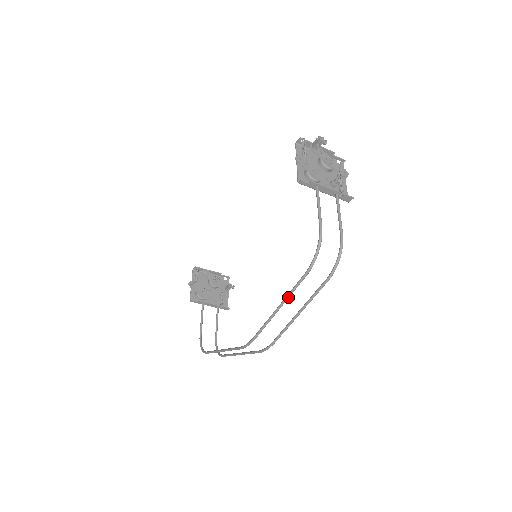
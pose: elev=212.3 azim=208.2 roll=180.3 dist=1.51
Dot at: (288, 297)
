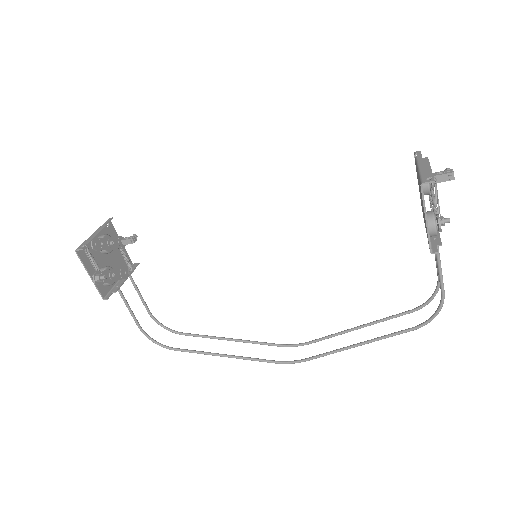
Dot at: occluded
